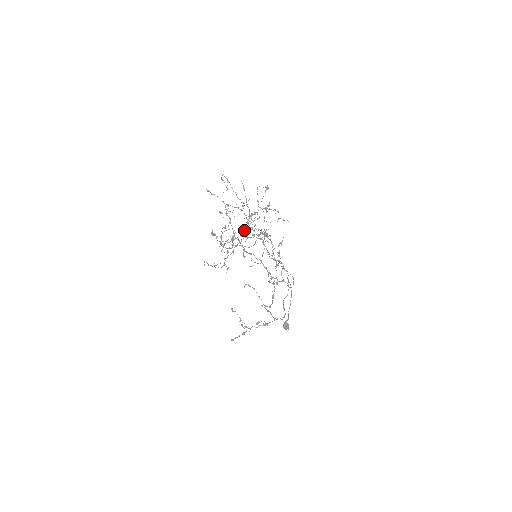
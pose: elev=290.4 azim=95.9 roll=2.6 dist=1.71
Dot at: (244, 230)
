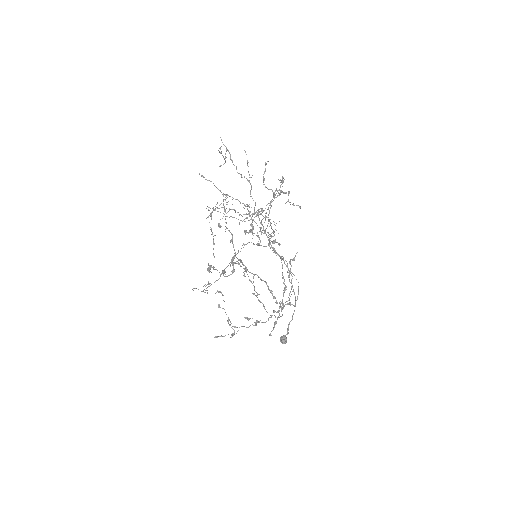
Dot at: (243, 220)
